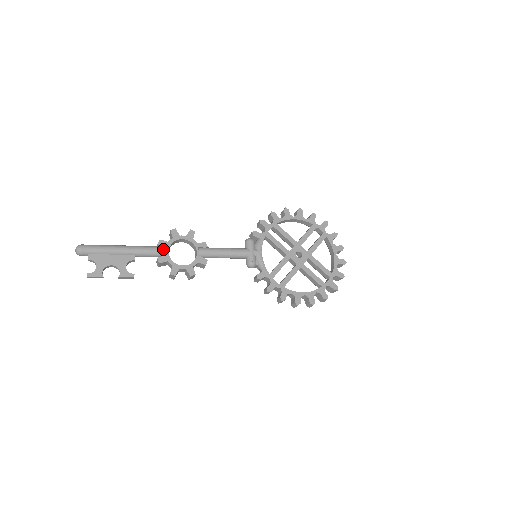
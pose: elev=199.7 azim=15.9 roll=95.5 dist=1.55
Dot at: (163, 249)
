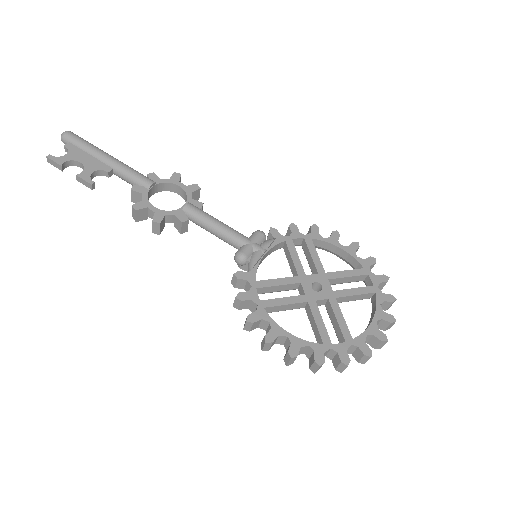
Dot at: (147, 179)
